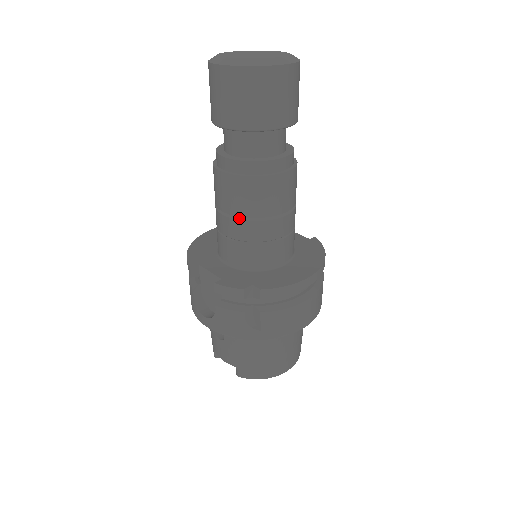
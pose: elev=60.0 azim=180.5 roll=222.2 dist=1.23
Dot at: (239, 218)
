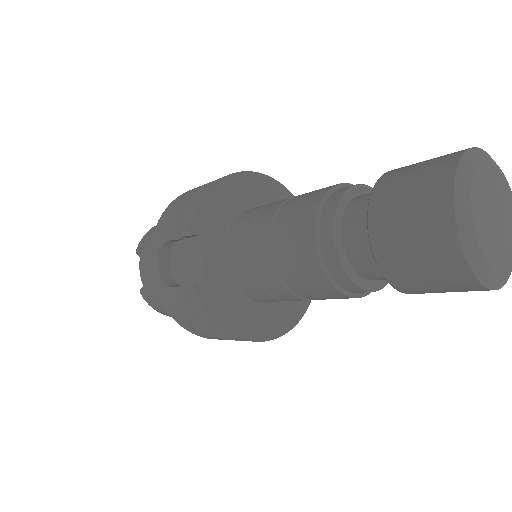
Dot at: (278, 272)
